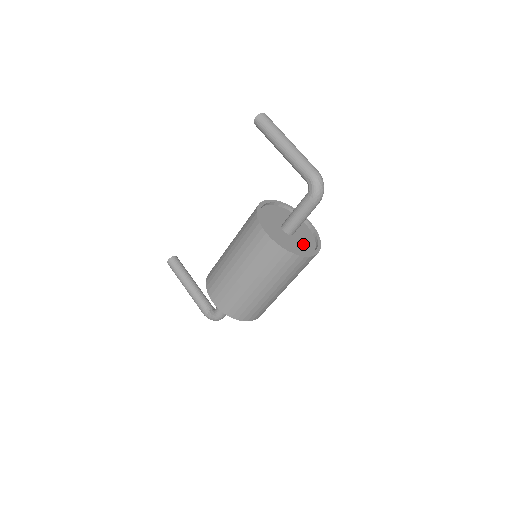
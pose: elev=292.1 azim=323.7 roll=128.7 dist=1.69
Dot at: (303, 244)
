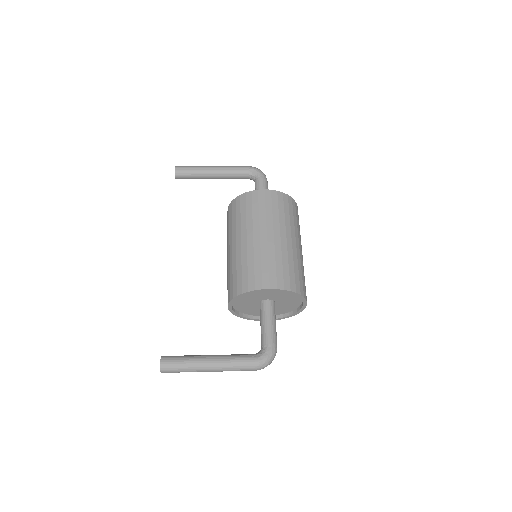
Dot at: occluded
